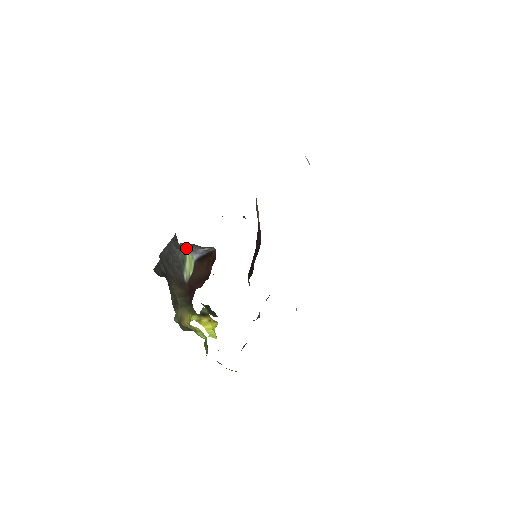
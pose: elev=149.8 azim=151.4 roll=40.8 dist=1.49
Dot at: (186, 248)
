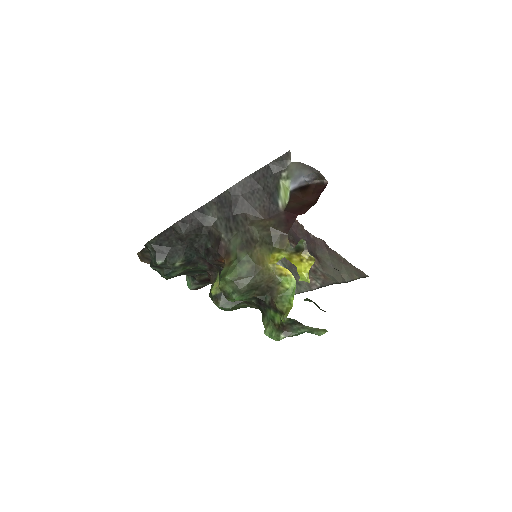
Dot at: (290, 172)
